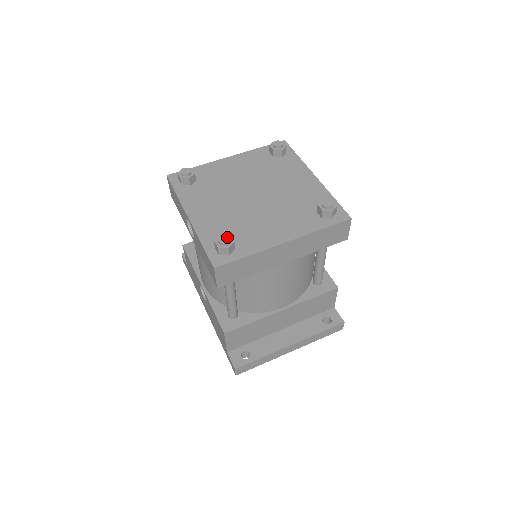
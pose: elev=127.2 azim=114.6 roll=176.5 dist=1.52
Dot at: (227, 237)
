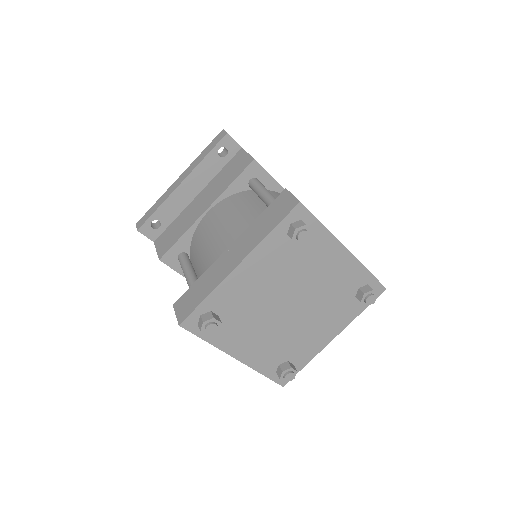
Dot at: (292, 375)
